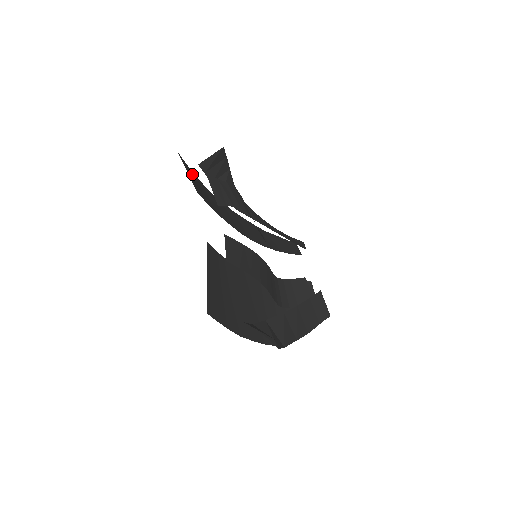
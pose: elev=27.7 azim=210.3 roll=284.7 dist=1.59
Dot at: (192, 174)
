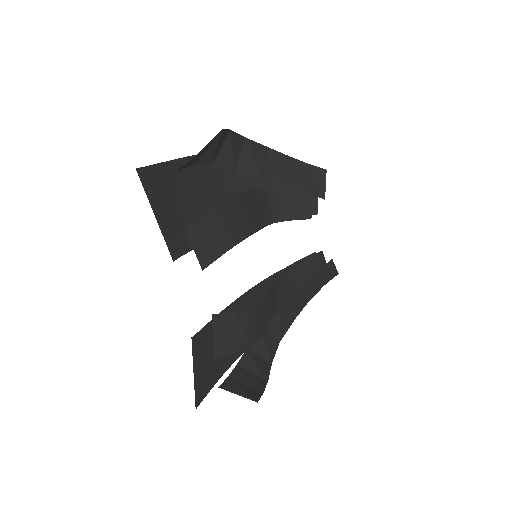
Dot at: (163, 183)
